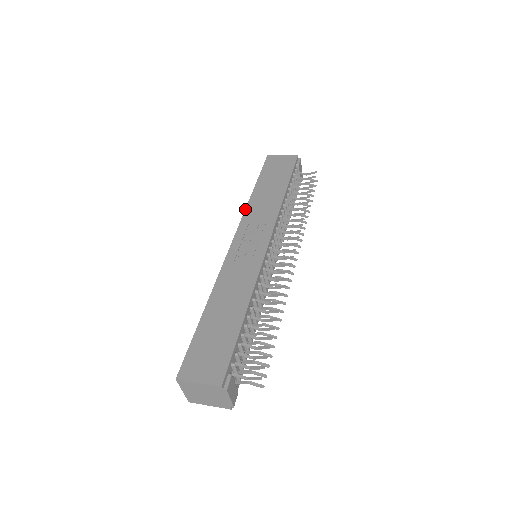
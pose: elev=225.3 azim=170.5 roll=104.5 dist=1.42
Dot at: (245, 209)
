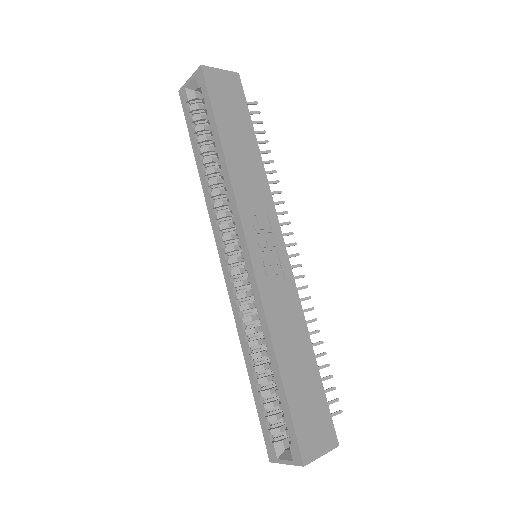
Dot at: (233, 188)
